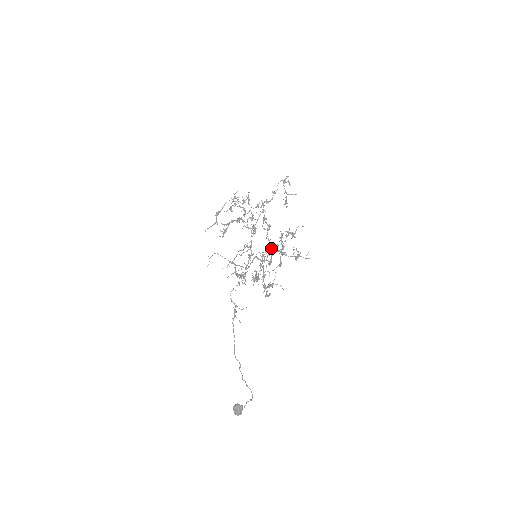
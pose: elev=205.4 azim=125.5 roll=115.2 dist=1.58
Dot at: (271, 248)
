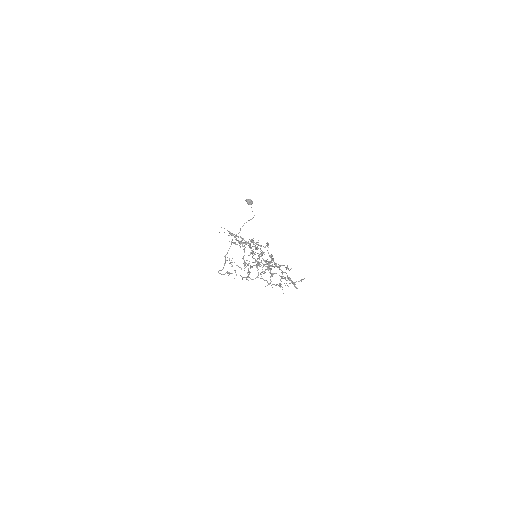
Dot at: (271, 259)
